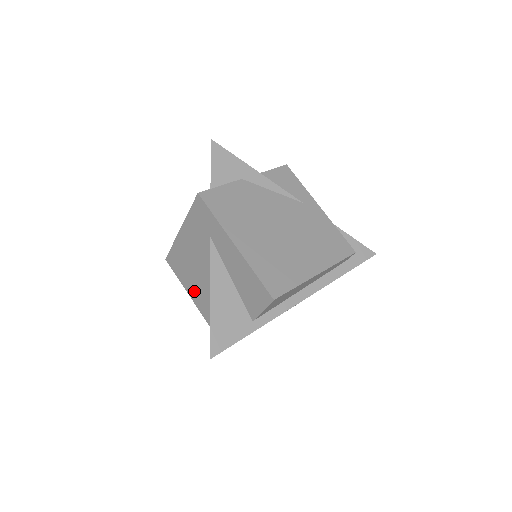
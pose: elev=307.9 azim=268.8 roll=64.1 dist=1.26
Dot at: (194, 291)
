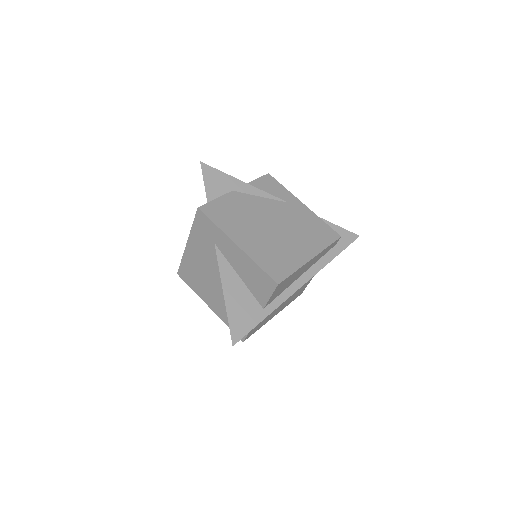
Dot at: (207, 296)
